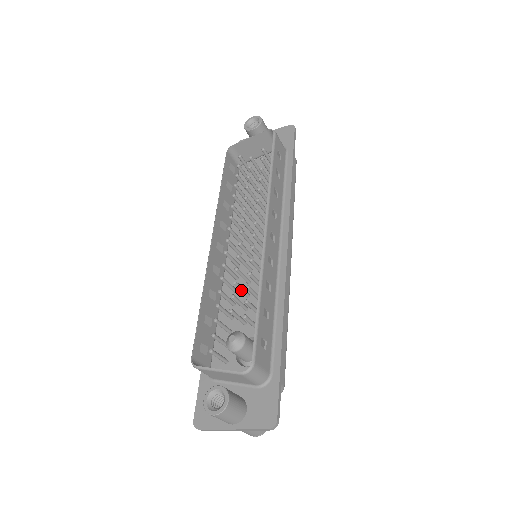
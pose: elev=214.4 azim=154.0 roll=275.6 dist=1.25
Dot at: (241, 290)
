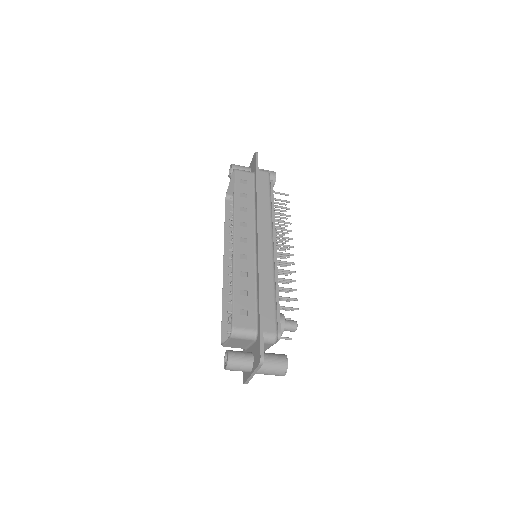
Dot at: occluded
